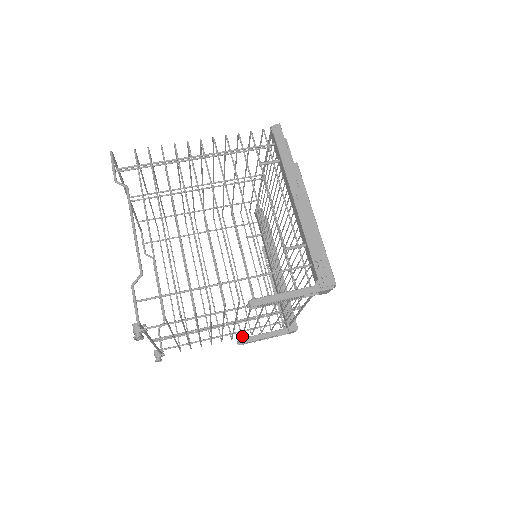
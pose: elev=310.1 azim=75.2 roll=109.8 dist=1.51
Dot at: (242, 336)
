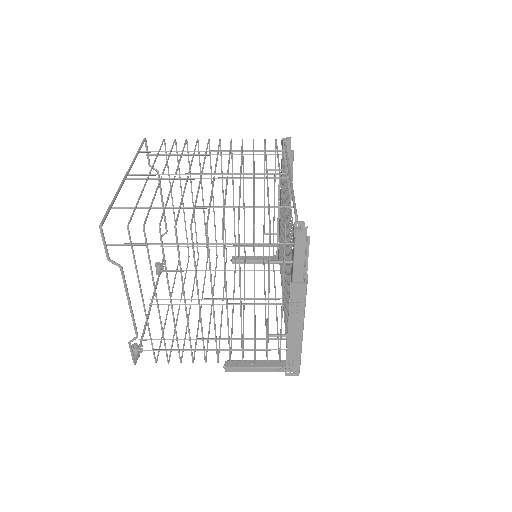
Dot at: (235, 261)
